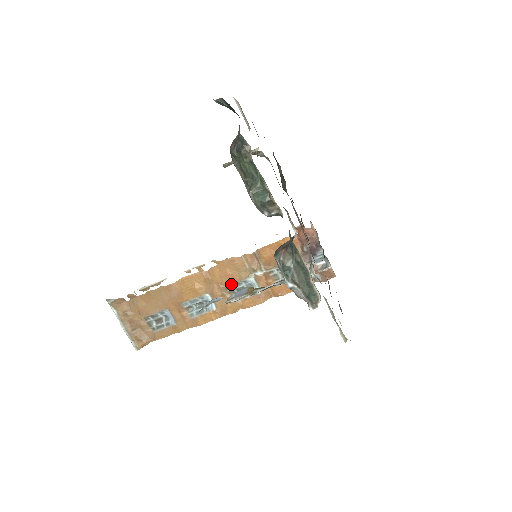
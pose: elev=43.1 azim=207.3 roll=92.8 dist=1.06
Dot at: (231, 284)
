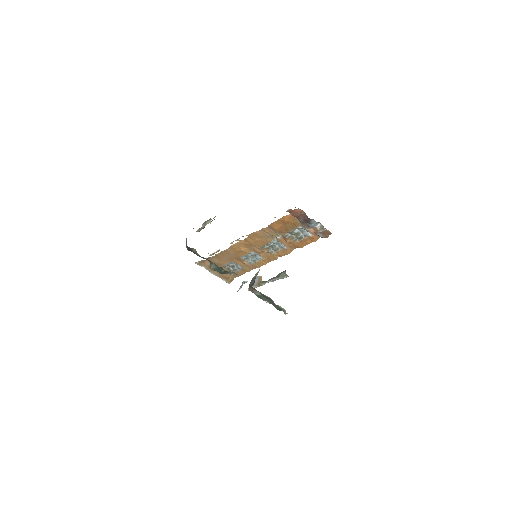
Dot at: (264, 245)
